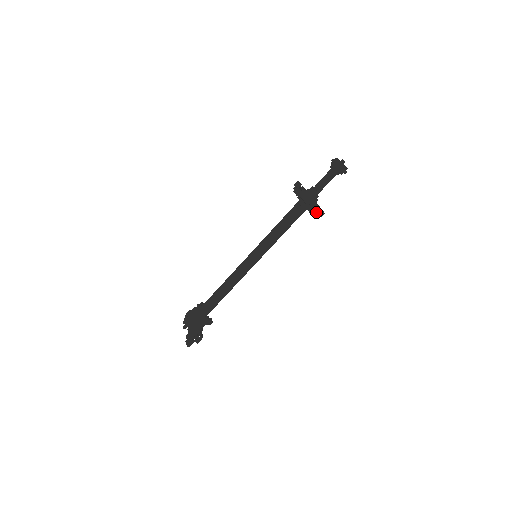
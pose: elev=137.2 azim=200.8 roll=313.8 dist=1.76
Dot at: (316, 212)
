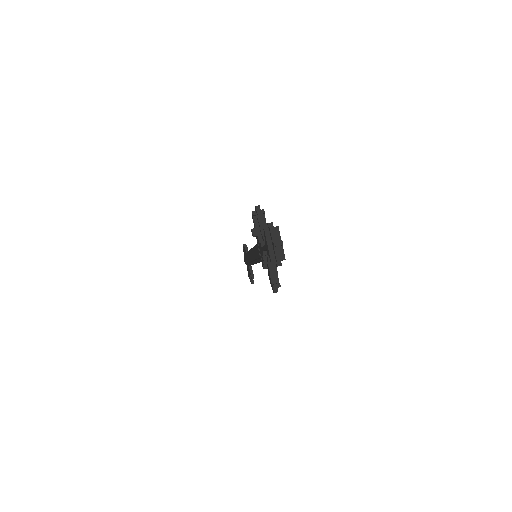
Dot at: (270, 283)
